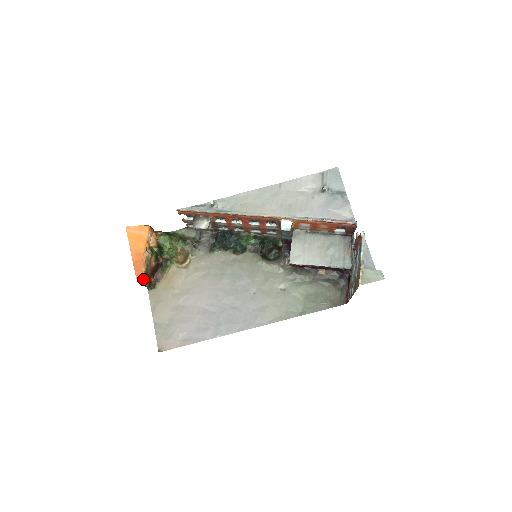
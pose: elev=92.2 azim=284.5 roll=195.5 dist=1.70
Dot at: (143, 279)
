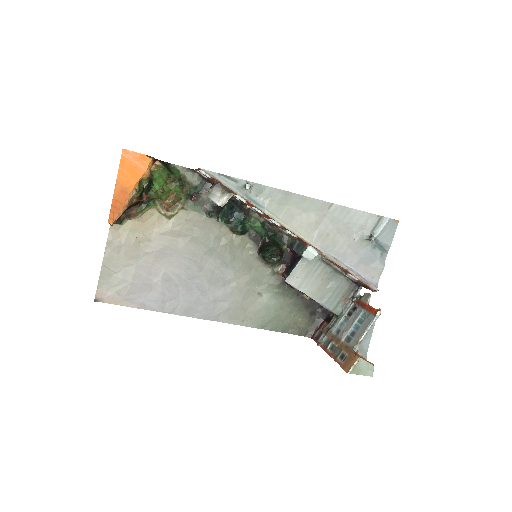
Dot at: occluded
